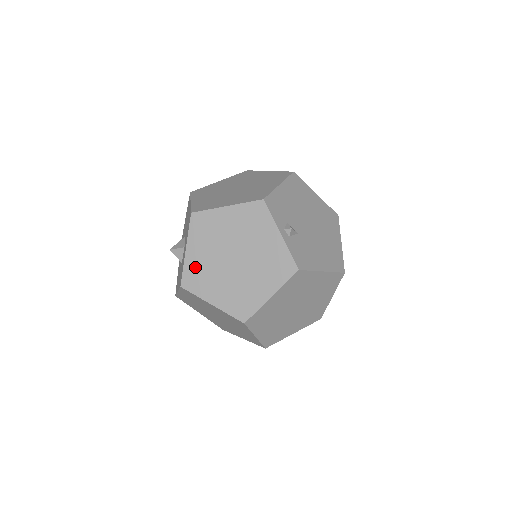
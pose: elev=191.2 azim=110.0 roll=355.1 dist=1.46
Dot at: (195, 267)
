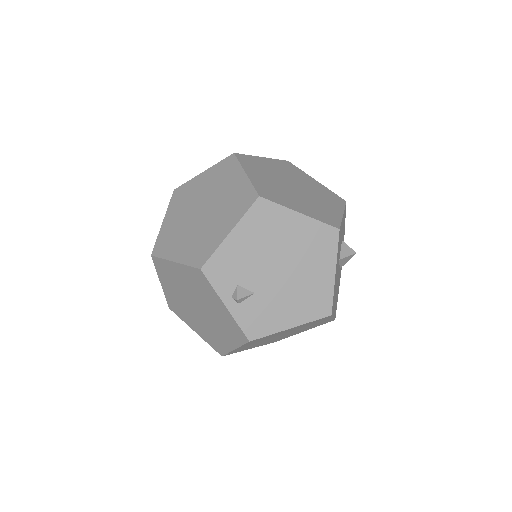
Dot at: (172, 299)
